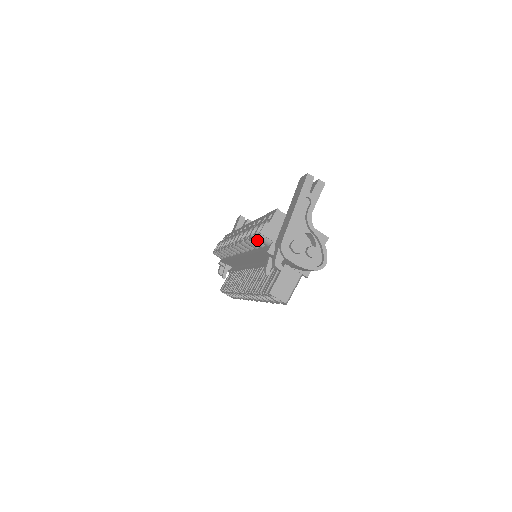
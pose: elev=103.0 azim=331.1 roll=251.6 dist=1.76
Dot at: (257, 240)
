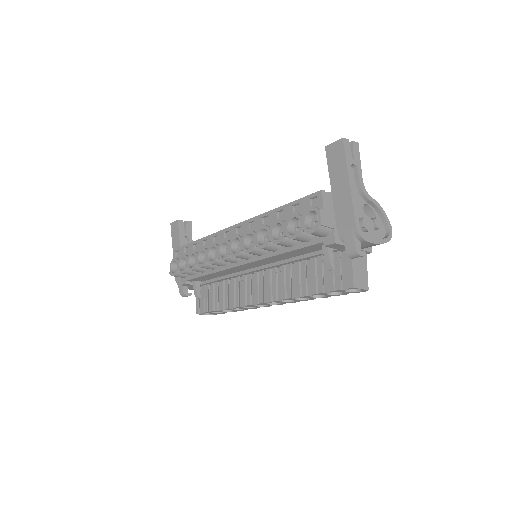
Dot at: (305, 235)
